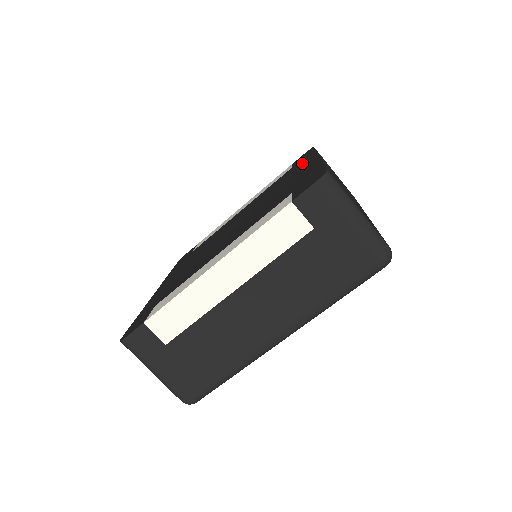
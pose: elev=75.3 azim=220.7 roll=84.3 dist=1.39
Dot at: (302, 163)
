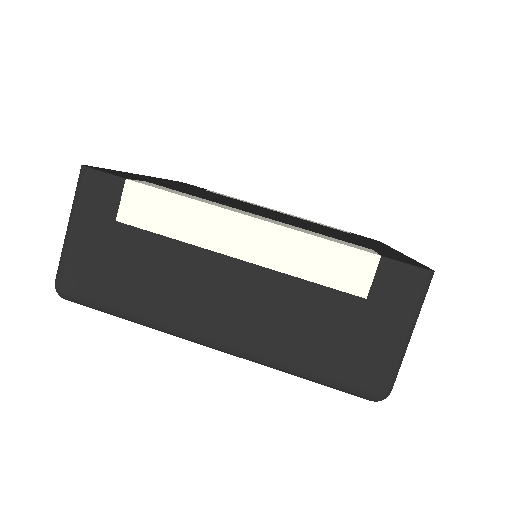
Dot at: (371, 241)
